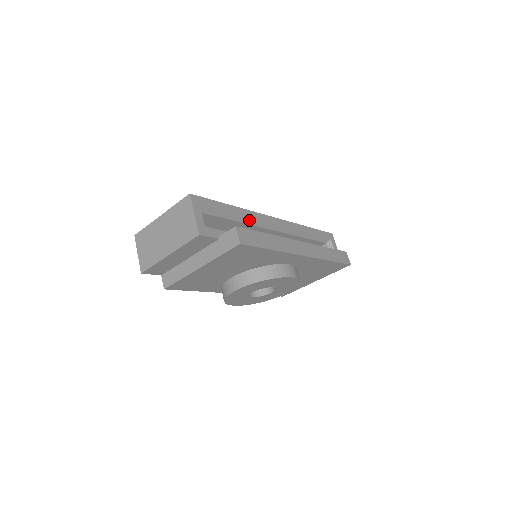
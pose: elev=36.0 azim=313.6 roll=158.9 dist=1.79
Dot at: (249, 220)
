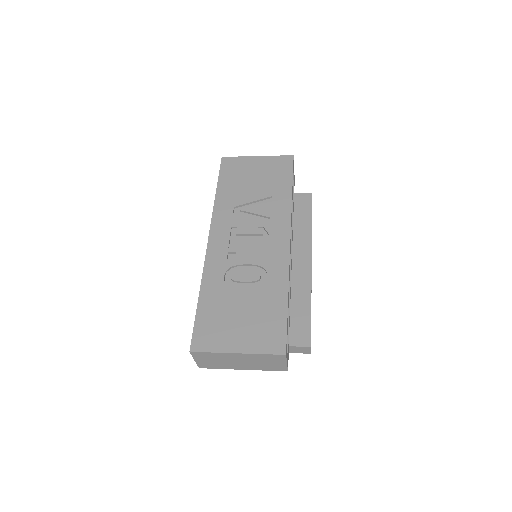
Dot at: occluded
